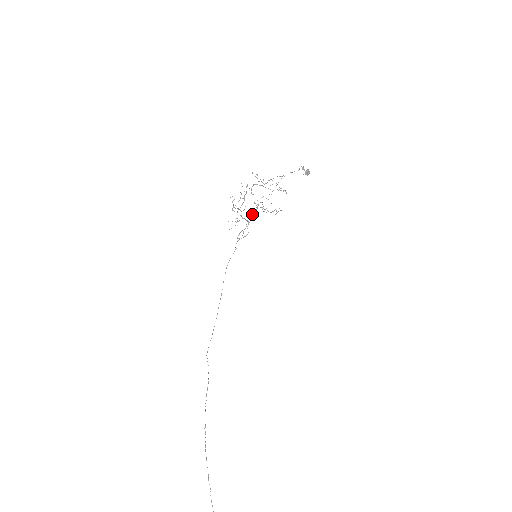
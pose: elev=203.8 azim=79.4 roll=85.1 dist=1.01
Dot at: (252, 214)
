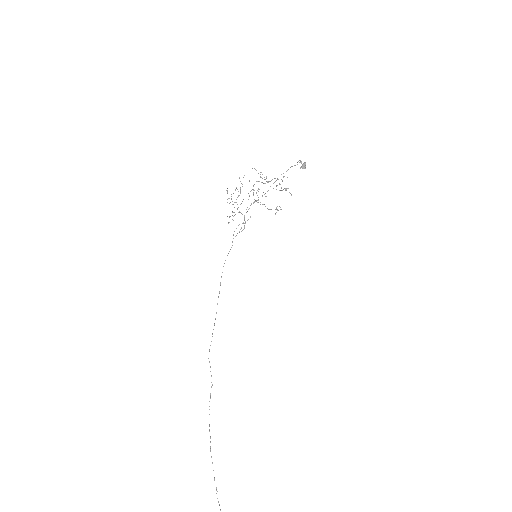
Dot at: (249, 208)
